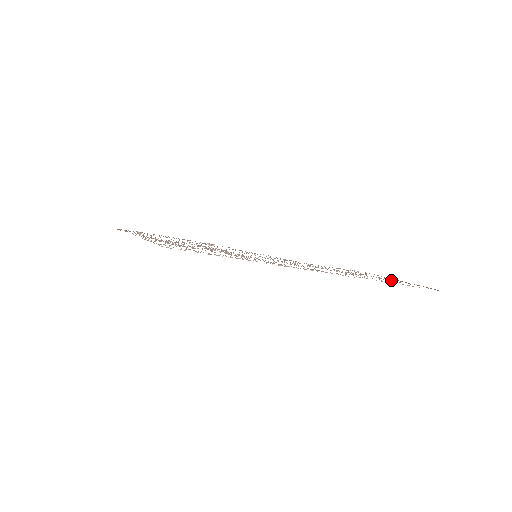
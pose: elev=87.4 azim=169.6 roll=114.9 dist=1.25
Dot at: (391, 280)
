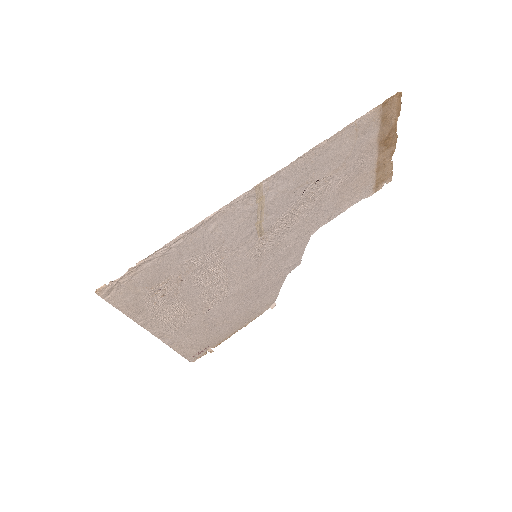
Dot at: (370, 142)
